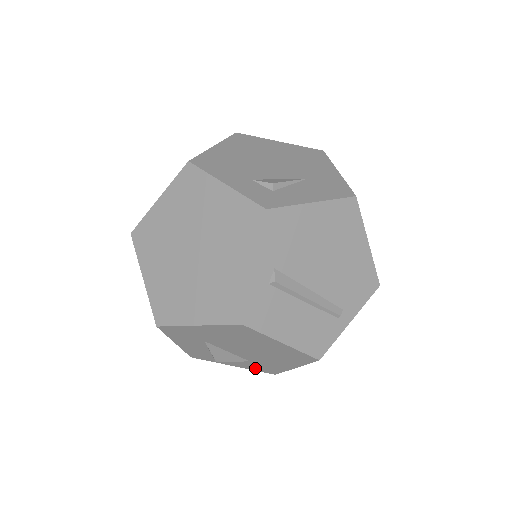
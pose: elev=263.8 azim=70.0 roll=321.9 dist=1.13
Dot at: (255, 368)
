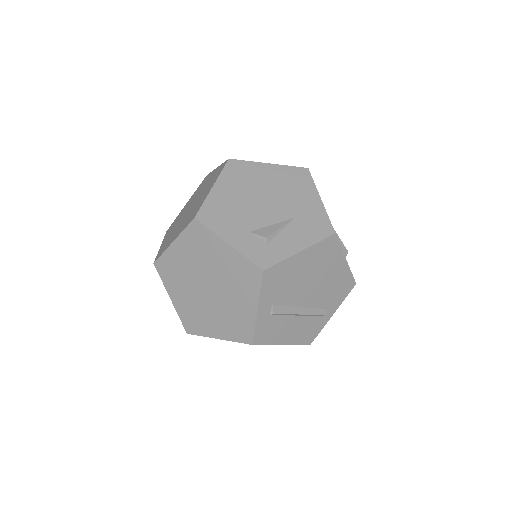
Dot at: occluded
